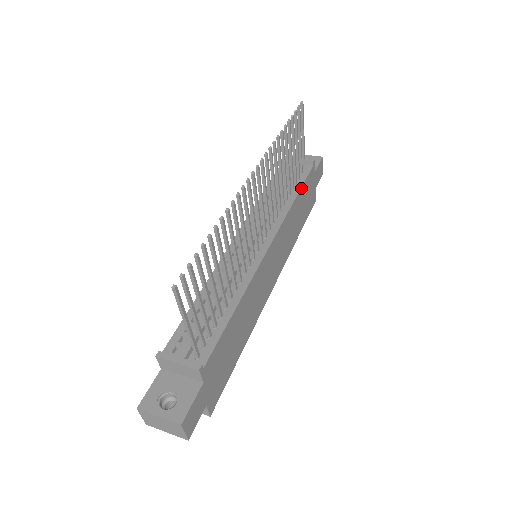
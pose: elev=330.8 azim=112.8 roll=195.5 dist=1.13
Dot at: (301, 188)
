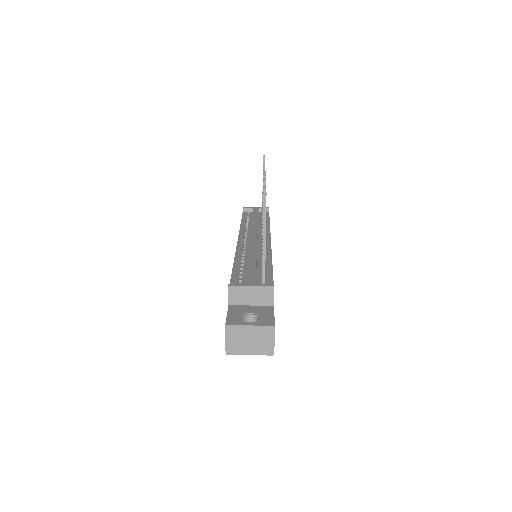
Dot at: (269, 220)
